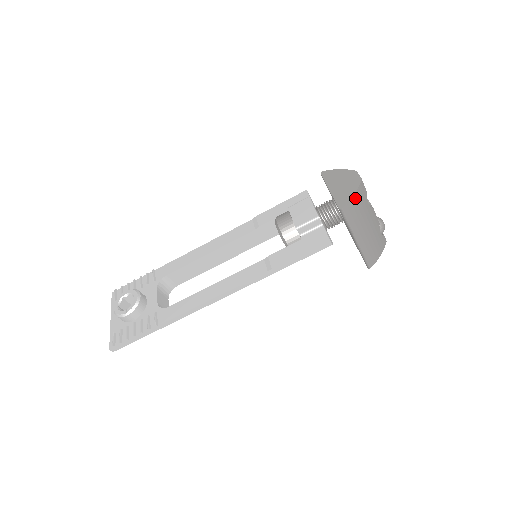
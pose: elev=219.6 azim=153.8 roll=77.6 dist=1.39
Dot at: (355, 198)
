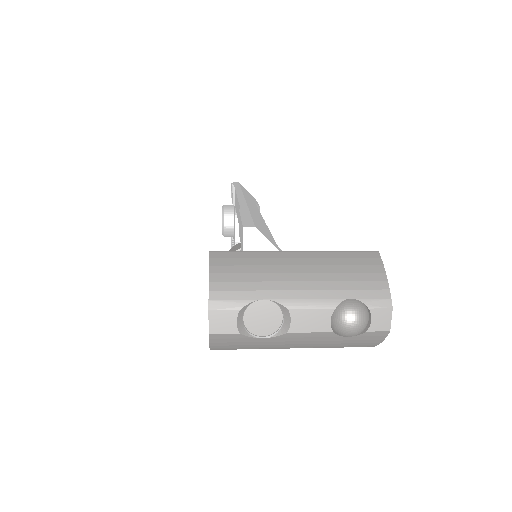
Dot at: (217, 347)
